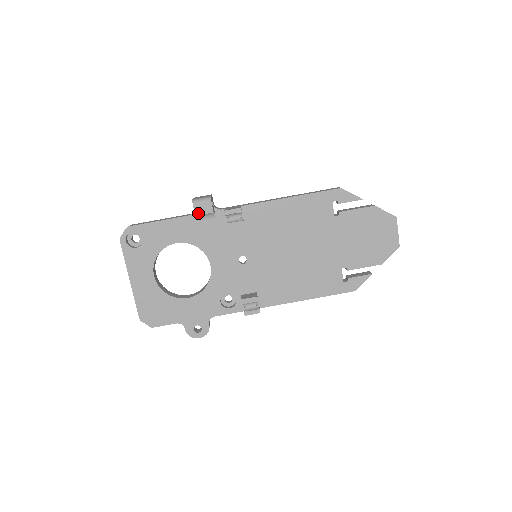
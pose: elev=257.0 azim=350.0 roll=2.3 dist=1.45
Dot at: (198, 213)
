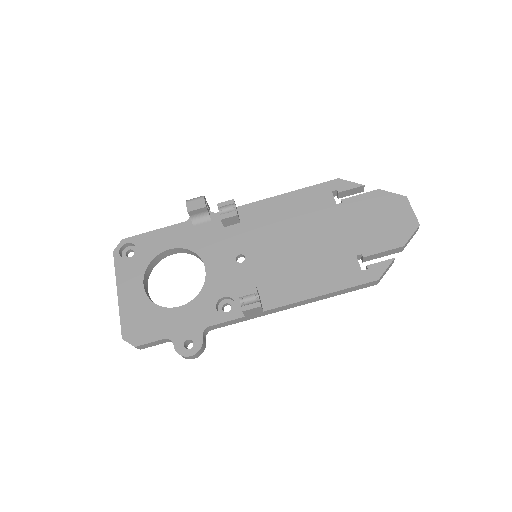
Dot at: (191, 209)
